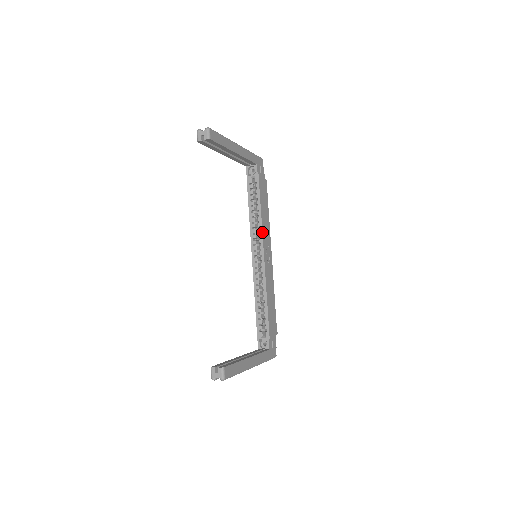
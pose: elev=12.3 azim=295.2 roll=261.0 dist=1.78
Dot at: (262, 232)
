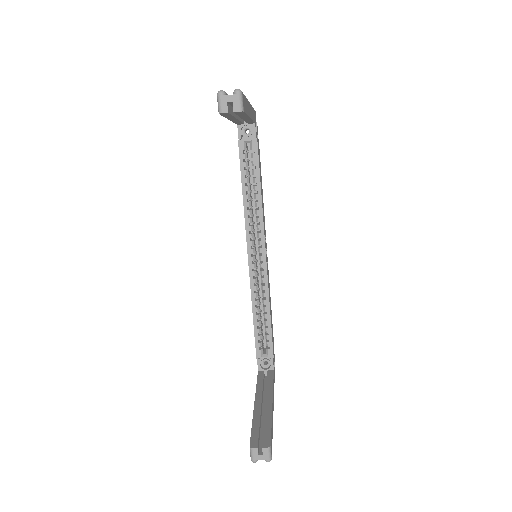
Dot at: (263, 222)
